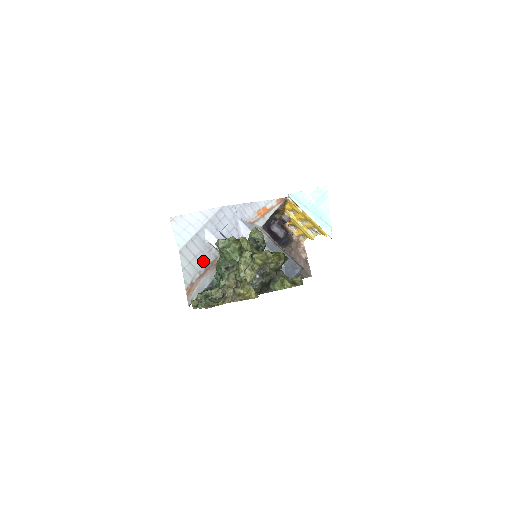
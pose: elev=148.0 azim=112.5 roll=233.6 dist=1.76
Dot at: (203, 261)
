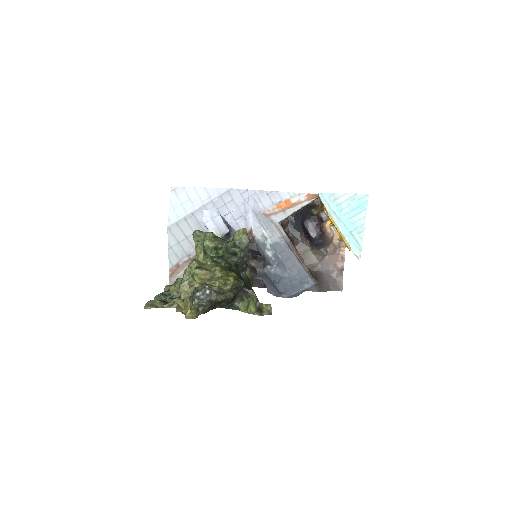
Dot at: occluded
